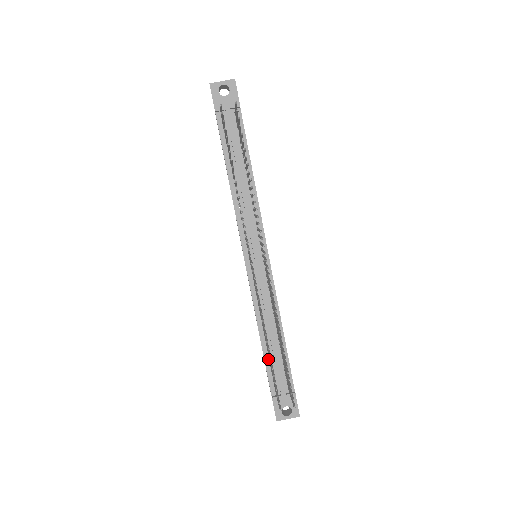
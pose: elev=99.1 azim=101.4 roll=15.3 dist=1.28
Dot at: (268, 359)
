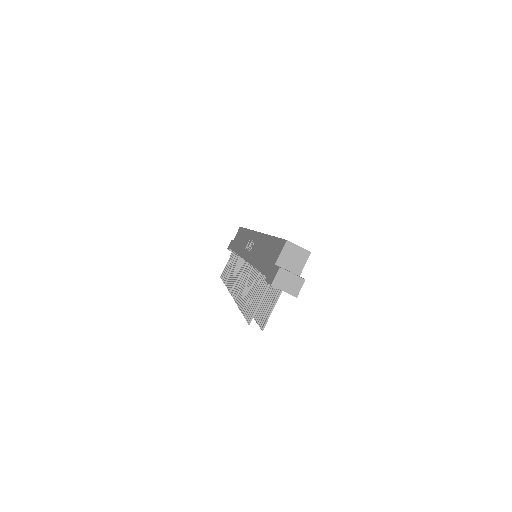
Dot at: occluded
